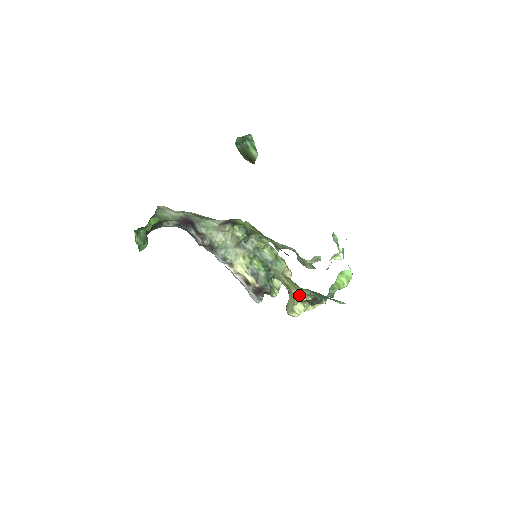
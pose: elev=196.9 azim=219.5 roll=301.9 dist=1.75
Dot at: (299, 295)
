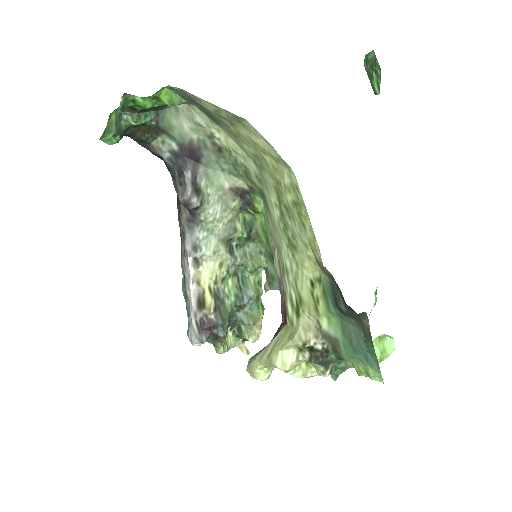
Dot at: (307, 330)
